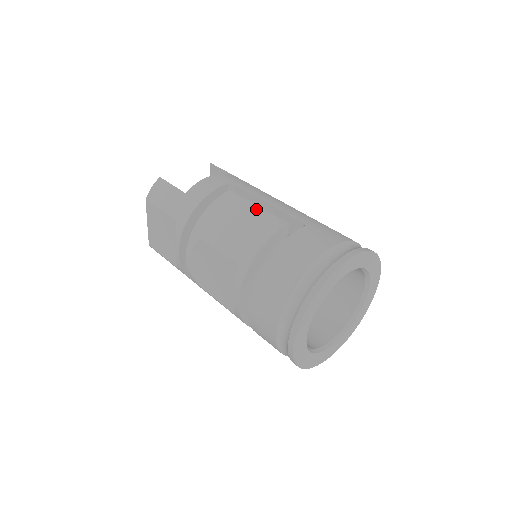
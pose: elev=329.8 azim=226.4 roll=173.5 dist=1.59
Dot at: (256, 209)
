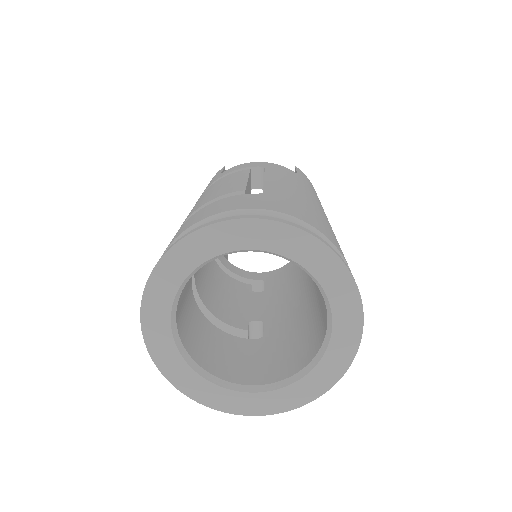
Dot at: (241, 180)
